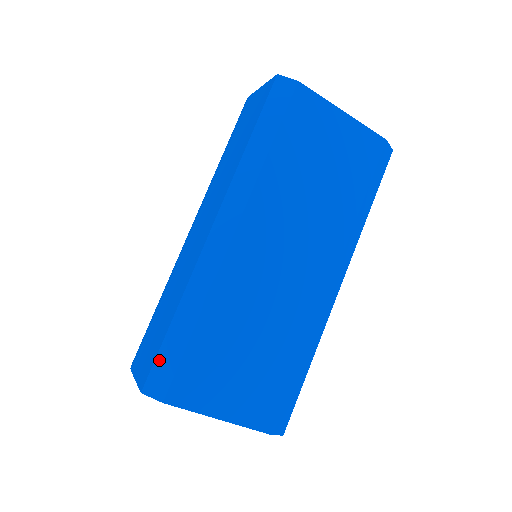
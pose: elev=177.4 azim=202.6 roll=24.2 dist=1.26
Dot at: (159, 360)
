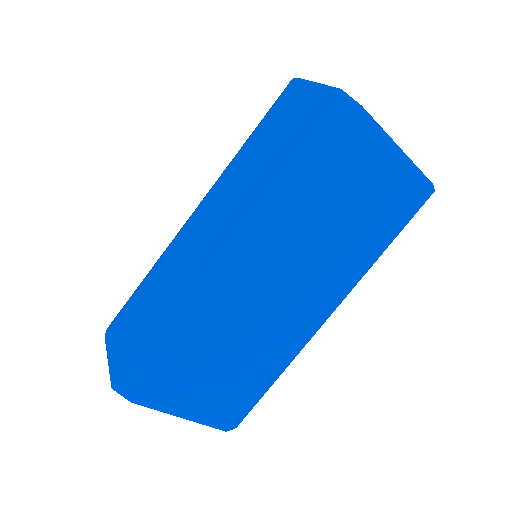
Dot at: (135, 364)
